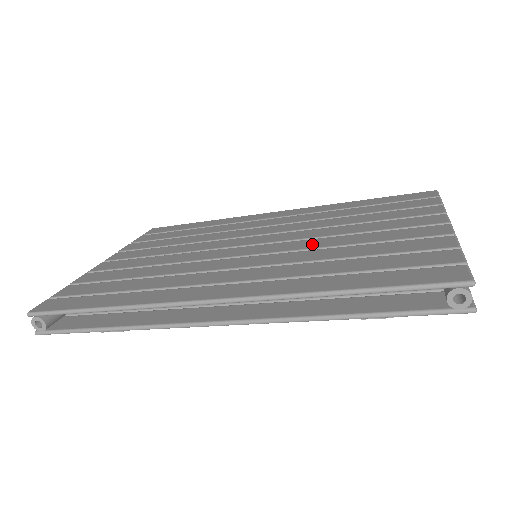
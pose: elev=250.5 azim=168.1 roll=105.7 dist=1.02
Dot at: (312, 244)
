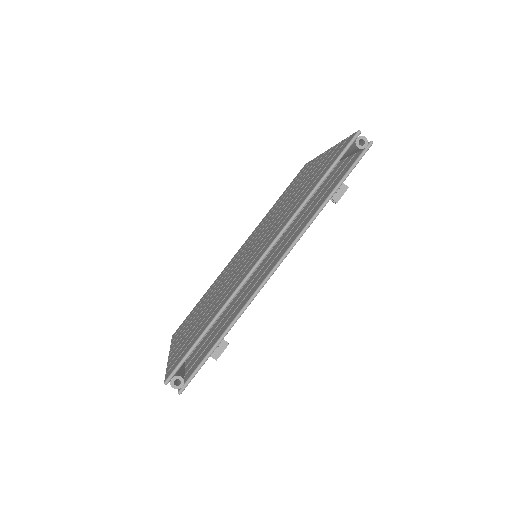
Dot at: (279, 215)
